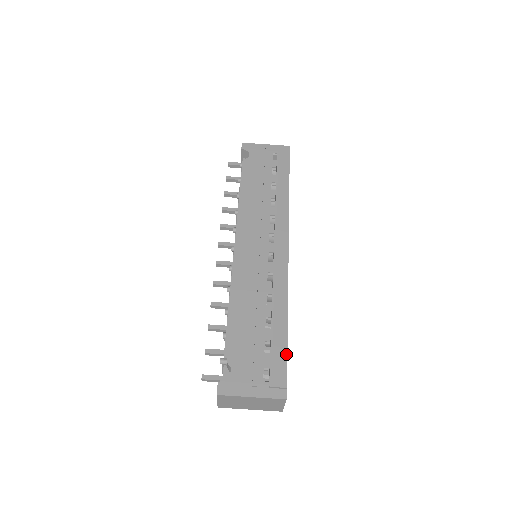
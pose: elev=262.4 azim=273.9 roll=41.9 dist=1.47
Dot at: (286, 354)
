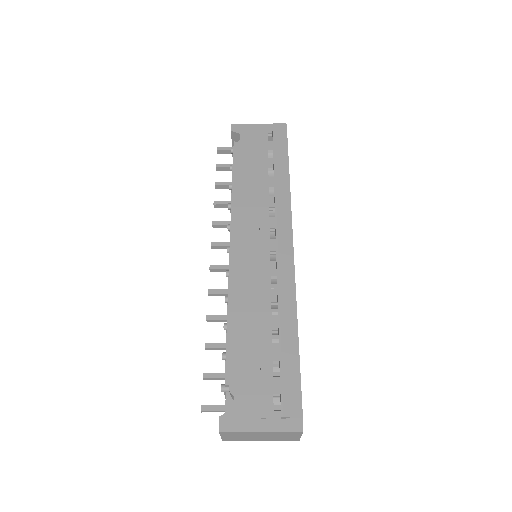
Dot at: (299, 375)
